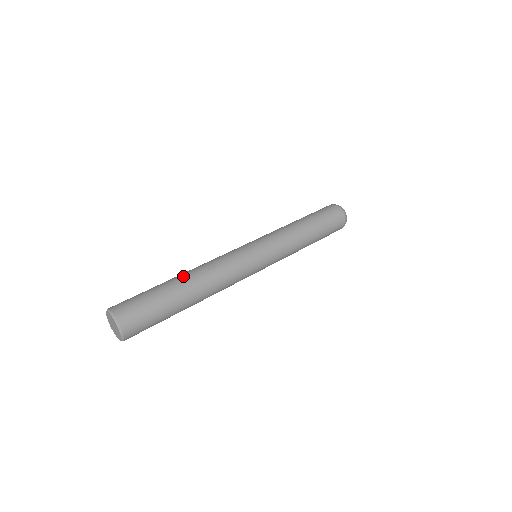
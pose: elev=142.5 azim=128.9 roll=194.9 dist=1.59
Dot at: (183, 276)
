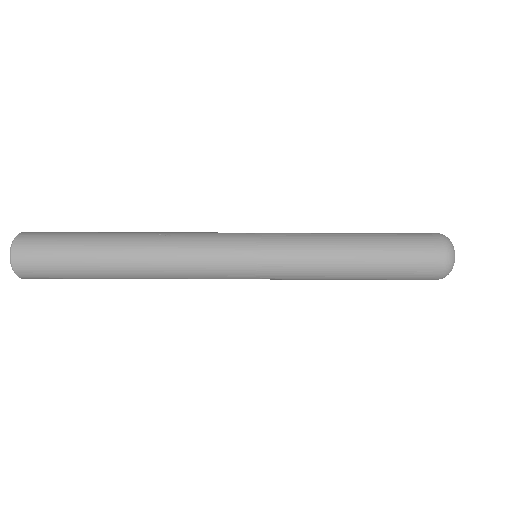
Dot at: (128, 232)
